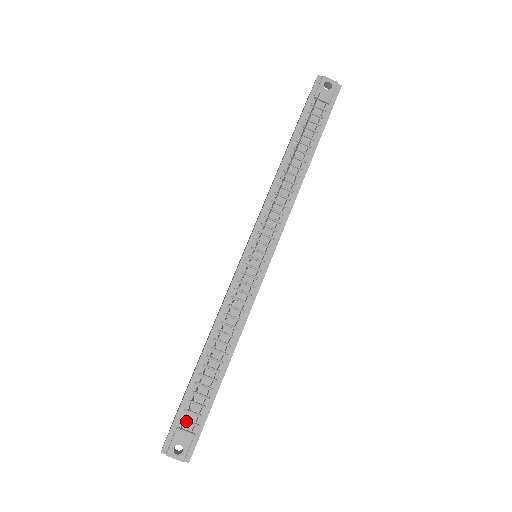
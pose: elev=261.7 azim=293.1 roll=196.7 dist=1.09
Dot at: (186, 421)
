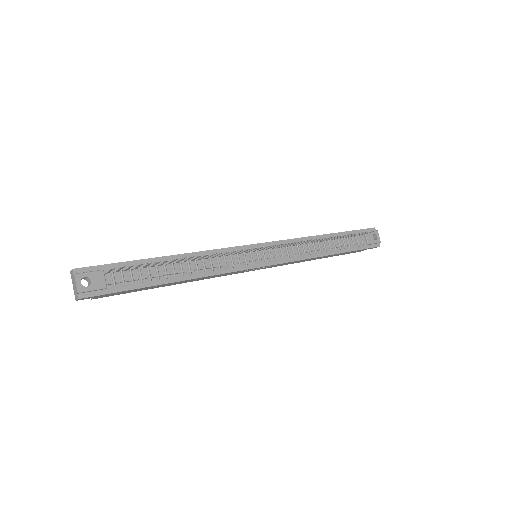
Dot at: (113, 274)
